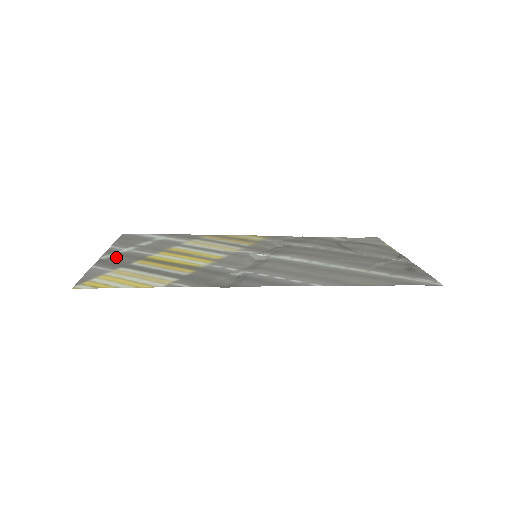
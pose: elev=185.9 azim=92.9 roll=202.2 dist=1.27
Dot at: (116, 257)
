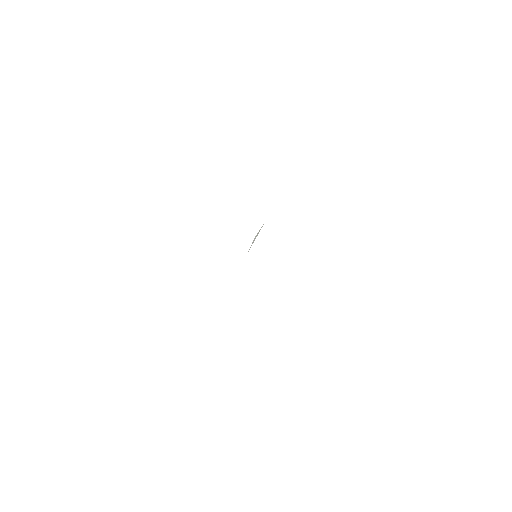
Dot at: occluded
